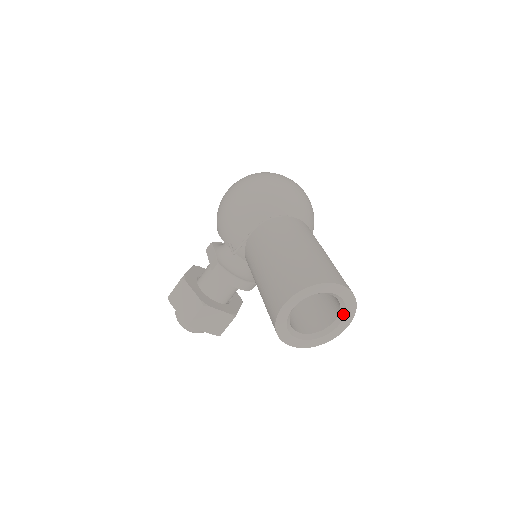
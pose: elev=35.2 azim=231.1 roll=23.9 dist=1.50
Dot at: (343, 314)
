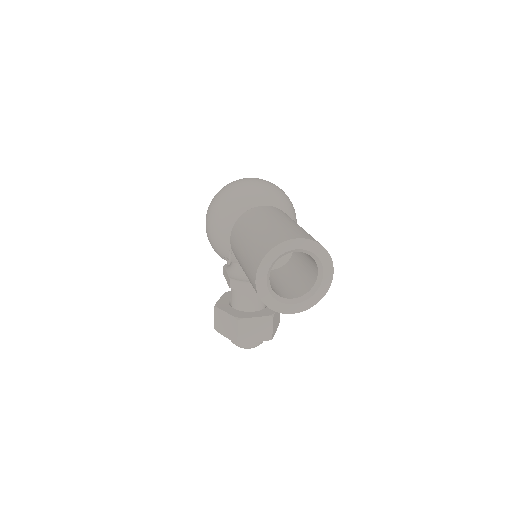
Dot at: (319, 263)
